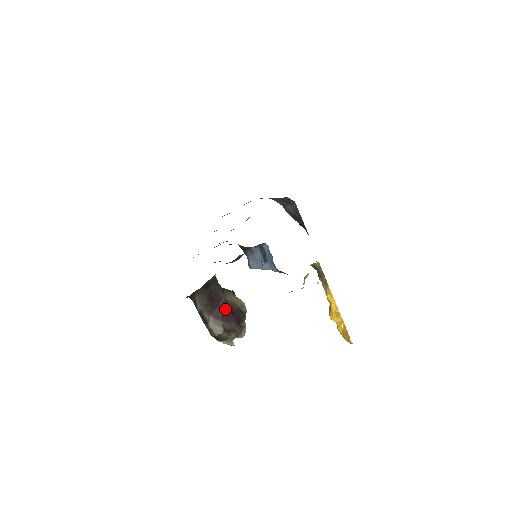
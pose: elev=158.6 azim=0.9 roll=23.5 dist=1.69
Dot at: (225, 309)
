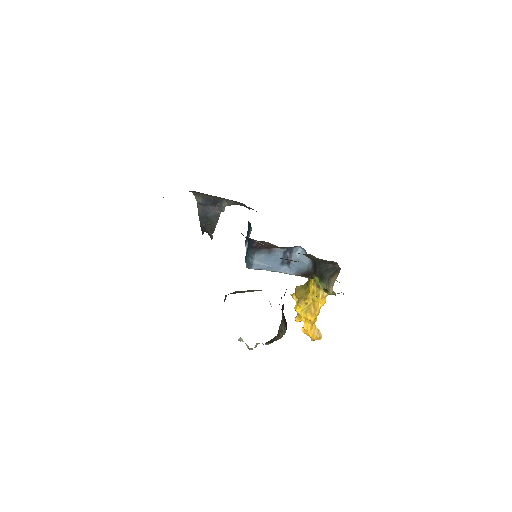
Dot at: occluded
